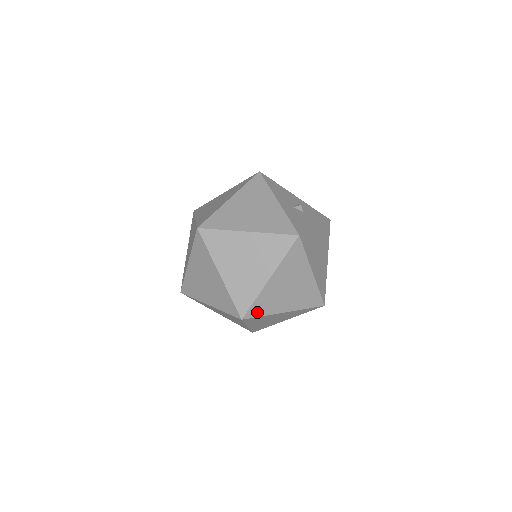
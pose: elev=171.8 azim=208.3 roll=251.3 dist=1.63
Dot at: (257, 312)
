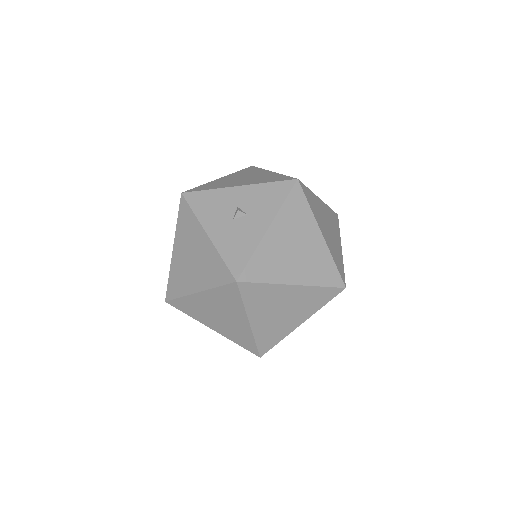
Dot at: (269, 344)
